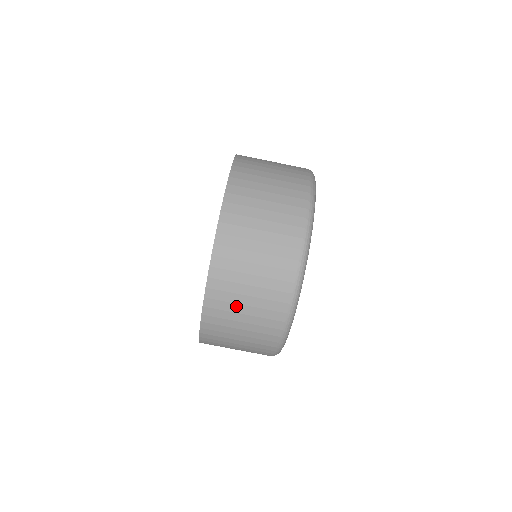
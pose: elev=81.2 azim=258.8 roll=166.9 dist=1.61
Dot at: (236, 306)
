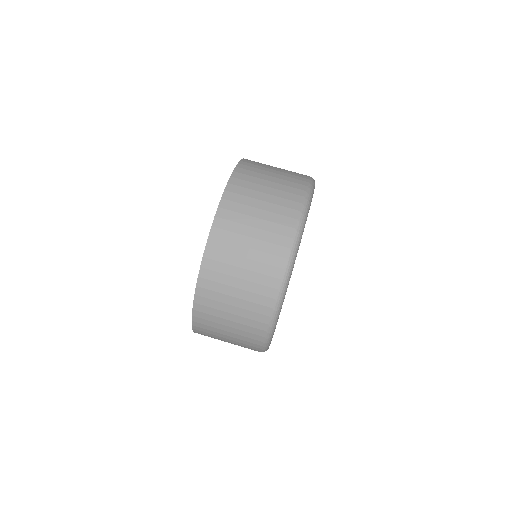
Dot at: (253, 201)
